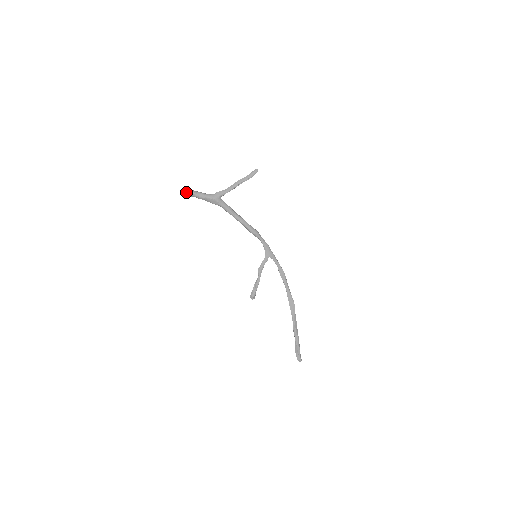
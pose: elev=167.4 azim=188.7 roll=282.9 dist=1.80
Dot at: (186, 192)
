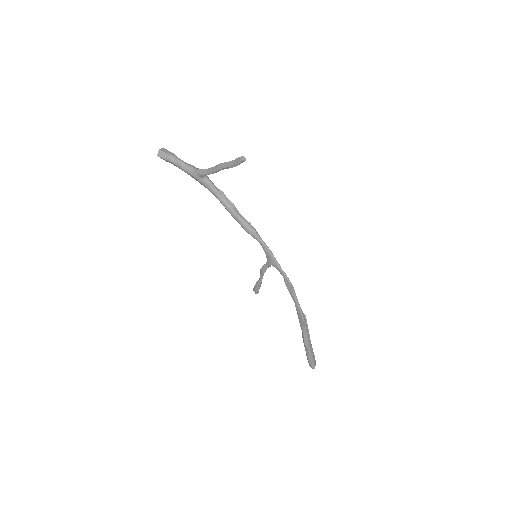
Dot at: (162, 157)
